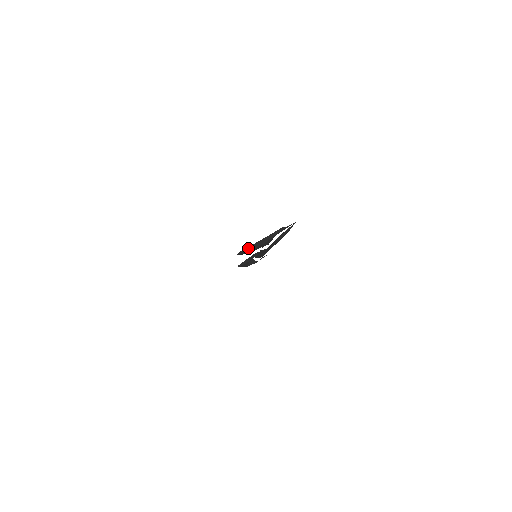
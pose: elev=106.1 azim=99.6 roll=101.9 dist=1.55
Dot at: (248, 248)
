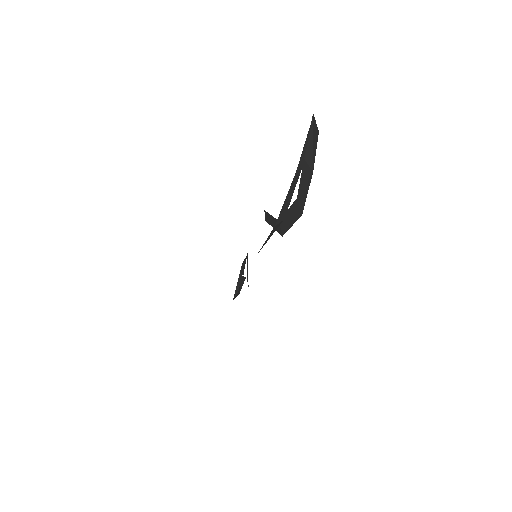
Dot at: (281, 212)
